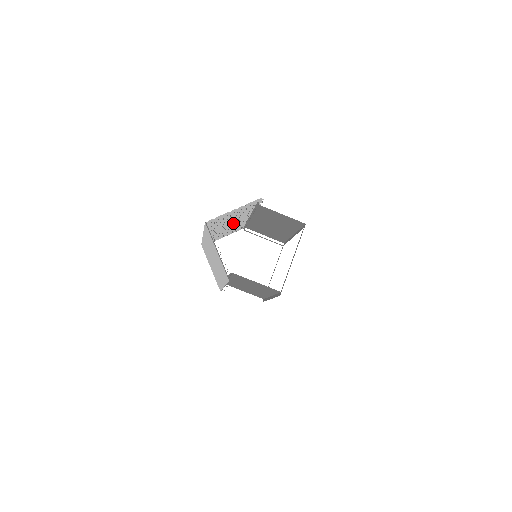
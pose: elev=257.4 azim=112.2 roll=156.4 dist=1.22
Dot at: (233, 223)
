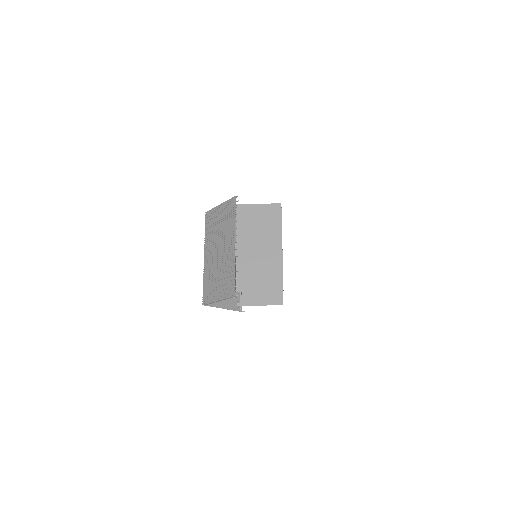
Dot at: (223, 248)
